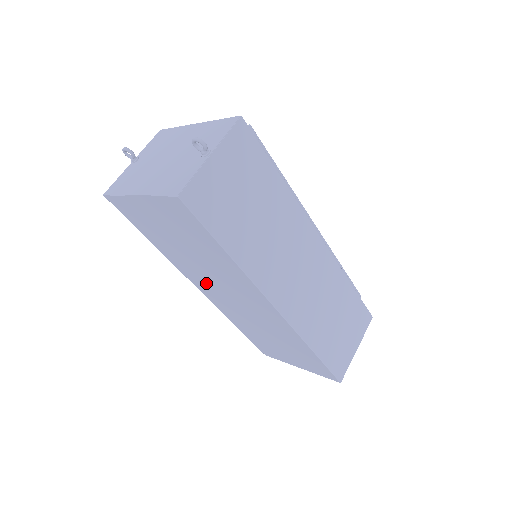
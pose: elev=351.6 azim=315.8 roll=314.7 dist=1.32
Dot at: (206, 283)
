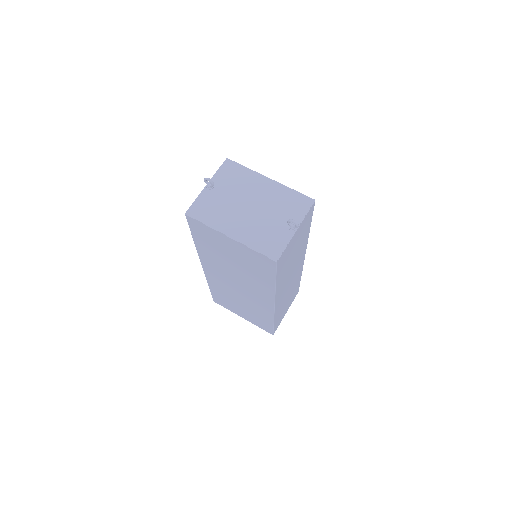
Dot at: (220, 272)
